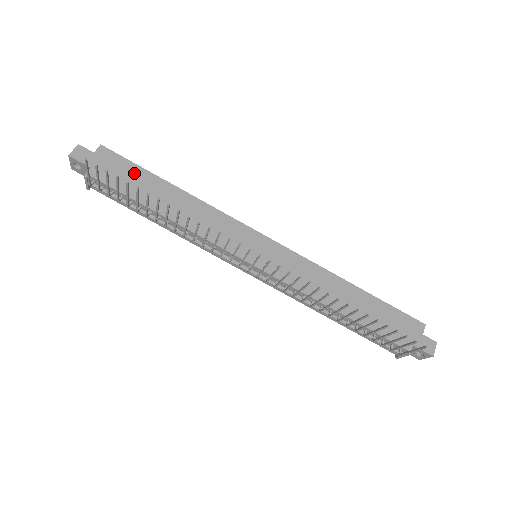
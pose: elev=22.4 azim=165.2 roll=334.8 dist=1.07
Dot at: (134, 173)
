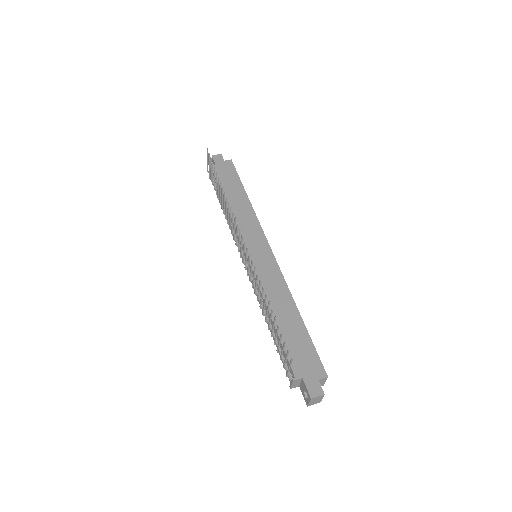
Dot at: (233, 179)
